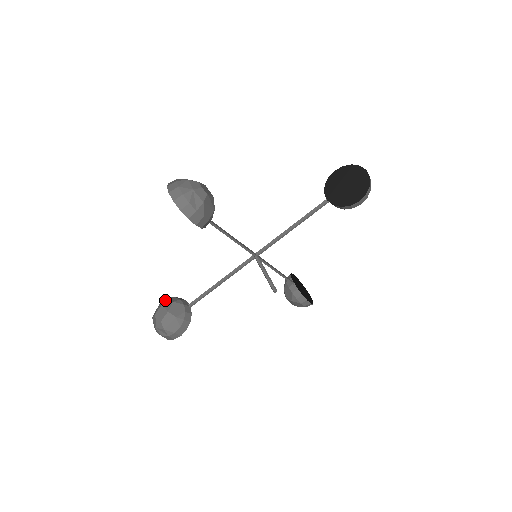
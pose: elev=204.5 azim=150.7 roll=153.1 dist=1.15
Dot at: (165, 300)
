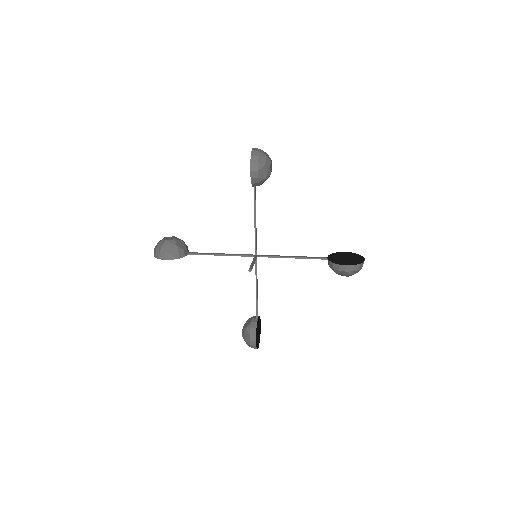
Dot at: occluded
